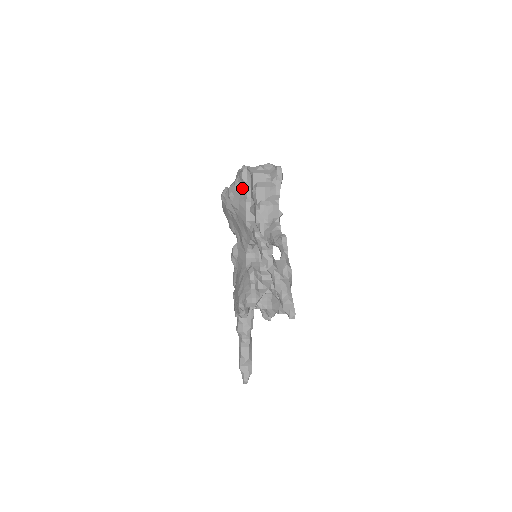
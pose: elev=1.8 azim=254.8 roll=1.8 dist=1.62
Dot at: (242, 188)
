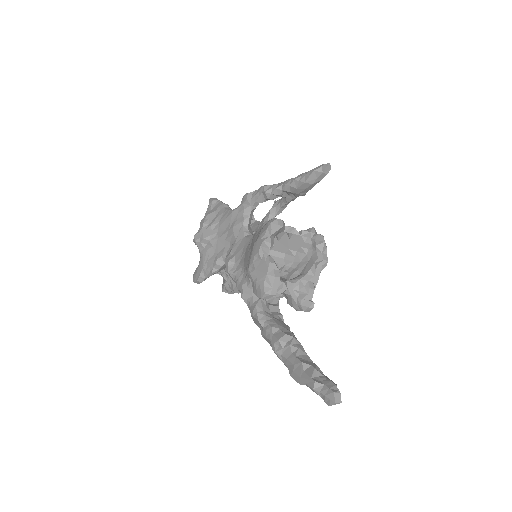
Dot at: (215, 207)
